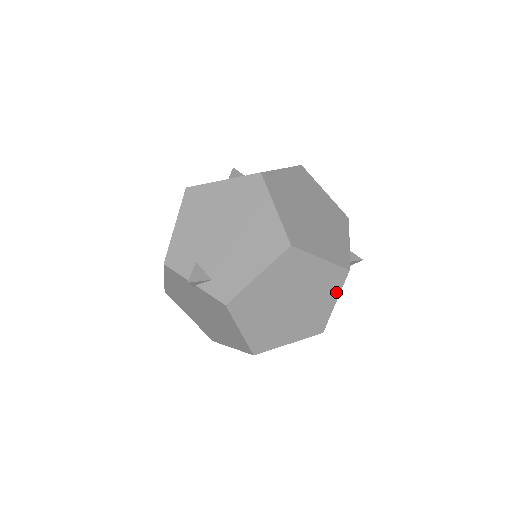
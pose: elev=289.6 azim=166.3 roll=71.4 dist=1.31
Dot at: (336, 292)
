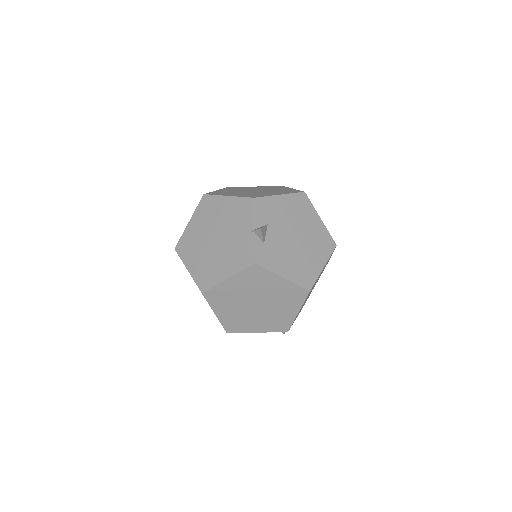
Dot at: (268, 330)
